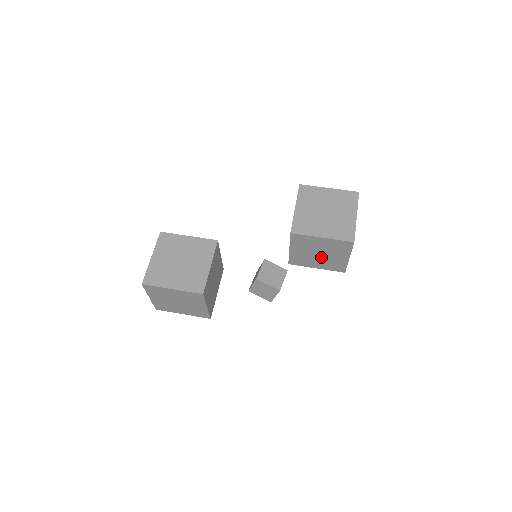
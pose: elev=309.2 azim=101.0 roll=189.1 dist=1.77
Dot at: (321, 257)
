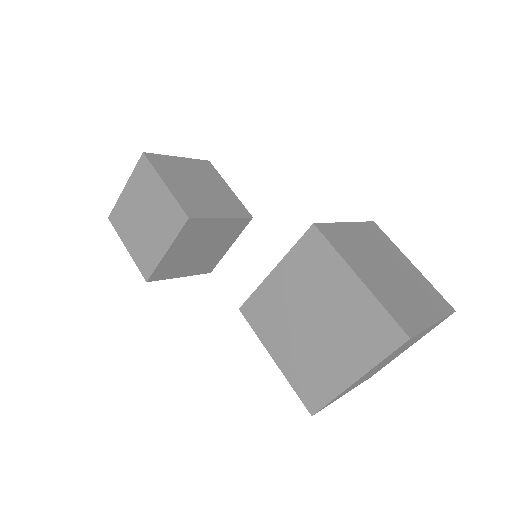
Dot at: occluded
